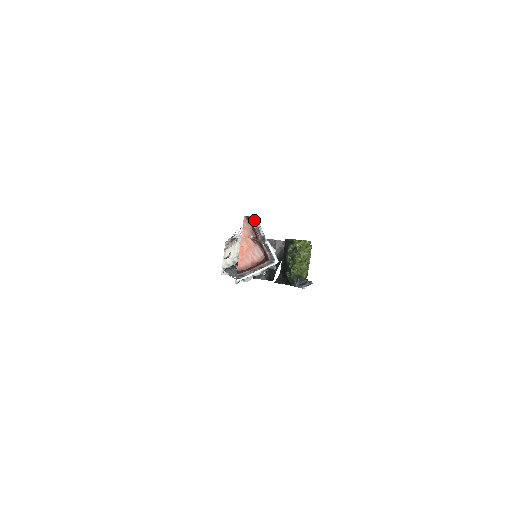
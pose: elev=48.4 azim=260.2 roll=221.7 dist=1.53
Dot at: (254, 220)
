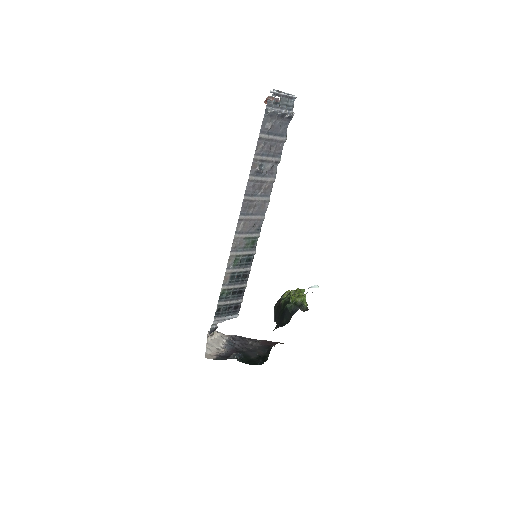
Dot at: (271, 98)
